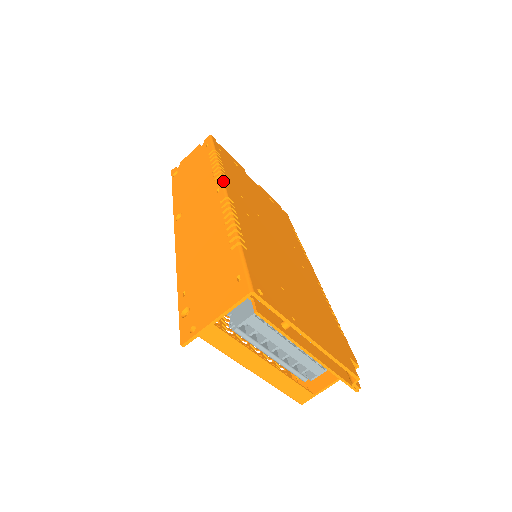
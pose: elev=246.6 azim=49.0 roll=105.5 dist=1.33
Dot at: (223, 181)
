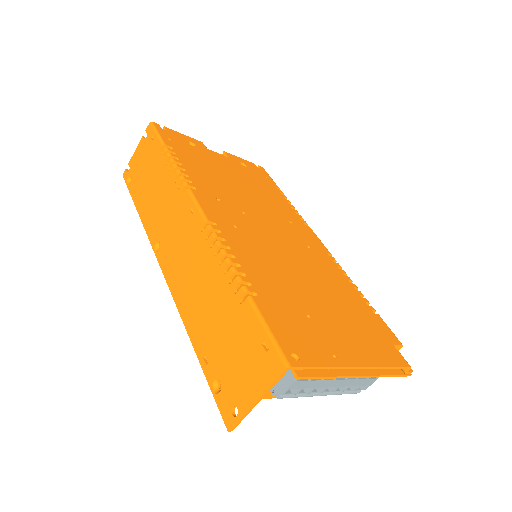
Dot at: (193, 196)
